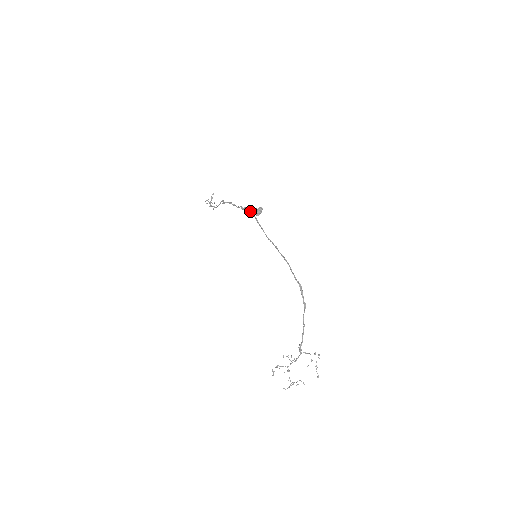
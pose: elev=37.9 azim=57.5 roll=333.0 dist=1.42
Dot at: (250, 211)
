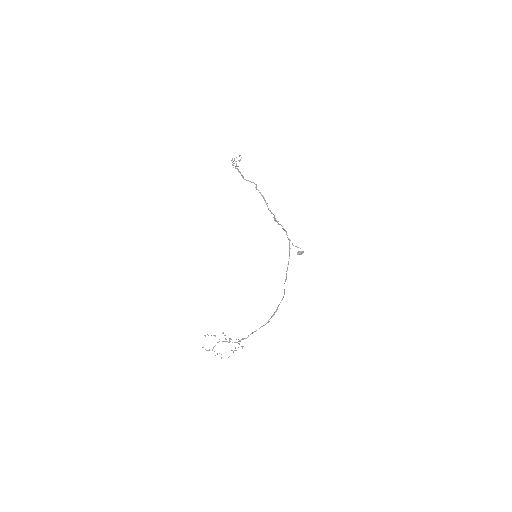
Dot at: occluded
